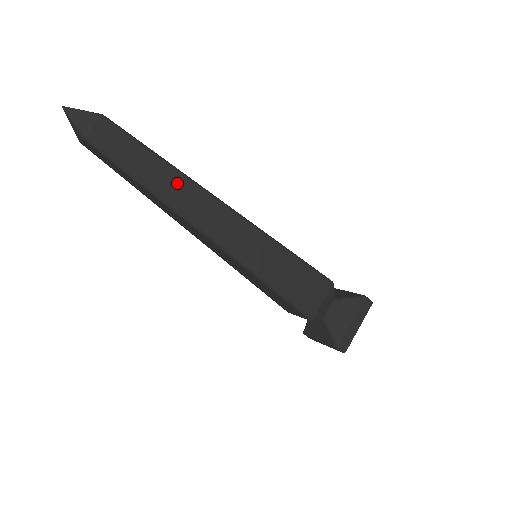
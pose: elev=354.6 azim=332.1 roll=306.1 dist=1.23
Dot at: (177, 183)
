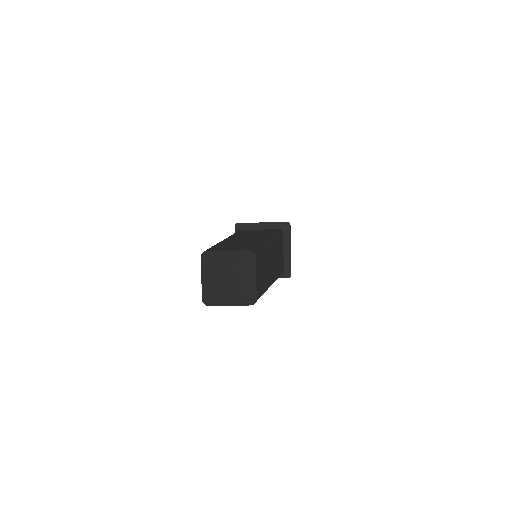
Dot at: (269, 257)
